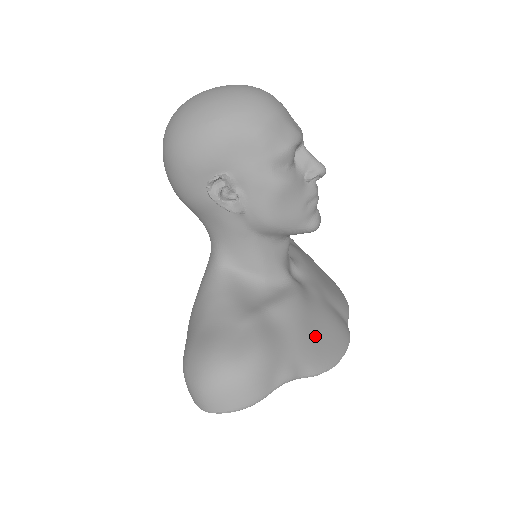
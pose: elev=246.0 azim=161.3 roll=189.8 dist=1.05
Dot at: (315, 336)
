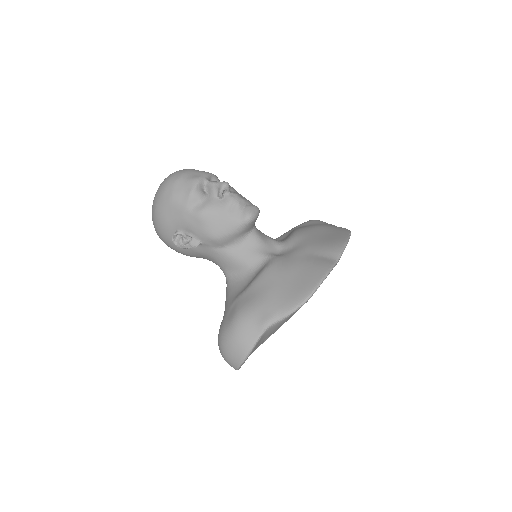
Dot at: (286, 286)
